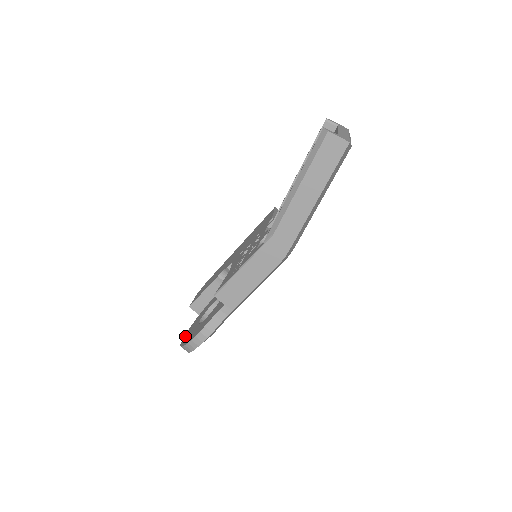
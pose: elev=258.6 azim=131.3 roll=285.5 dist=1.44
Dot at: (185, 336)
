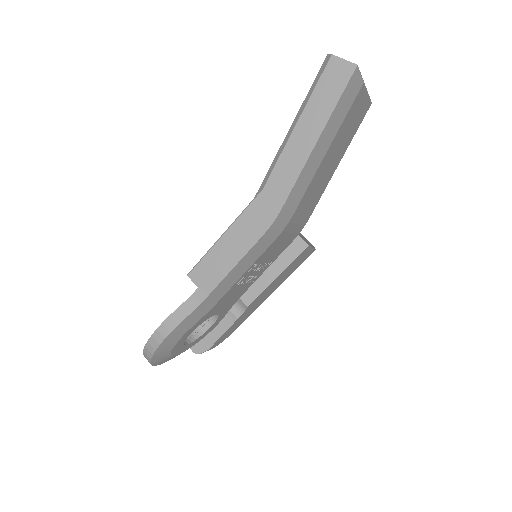
Dot at: occluded
